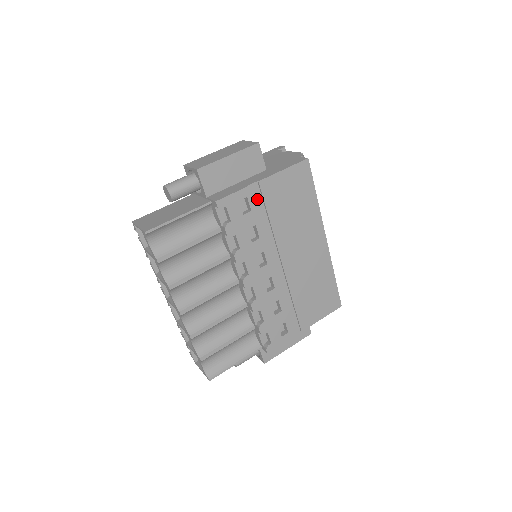
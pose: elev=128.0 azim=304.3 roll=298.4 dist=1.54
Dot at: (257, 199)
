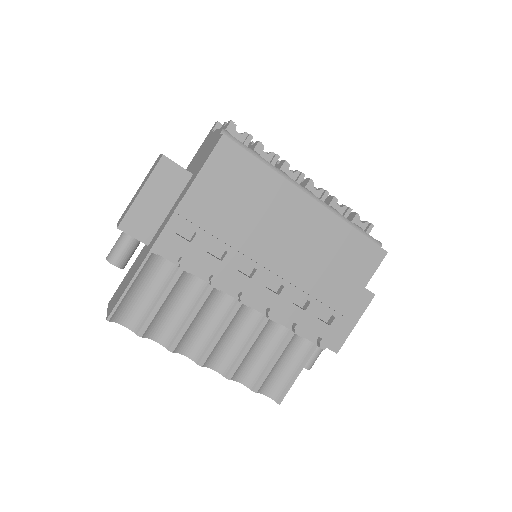
Dot at: (195, 216)
